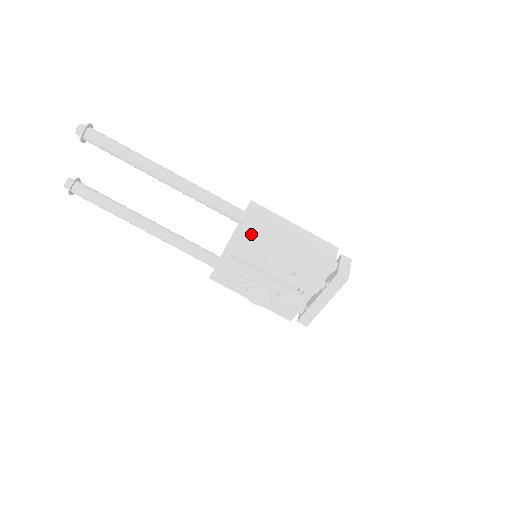
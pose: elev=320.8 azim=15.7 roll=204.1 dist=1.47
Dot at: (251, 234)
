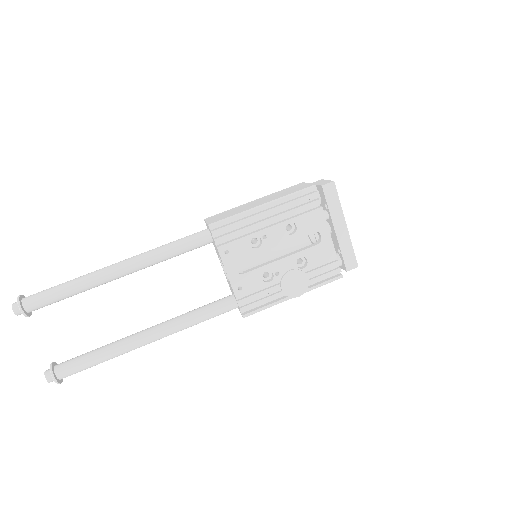
Dot at: (229, 228)
